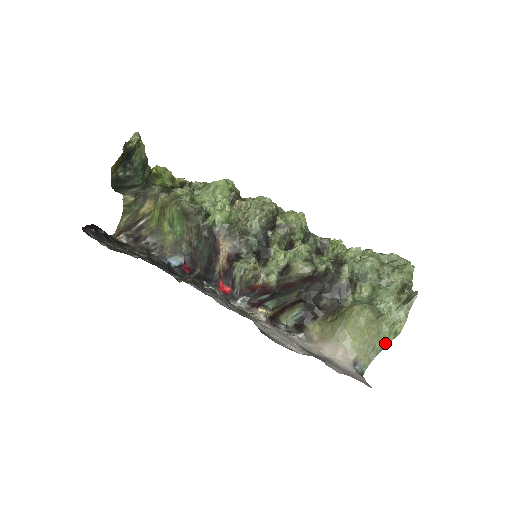
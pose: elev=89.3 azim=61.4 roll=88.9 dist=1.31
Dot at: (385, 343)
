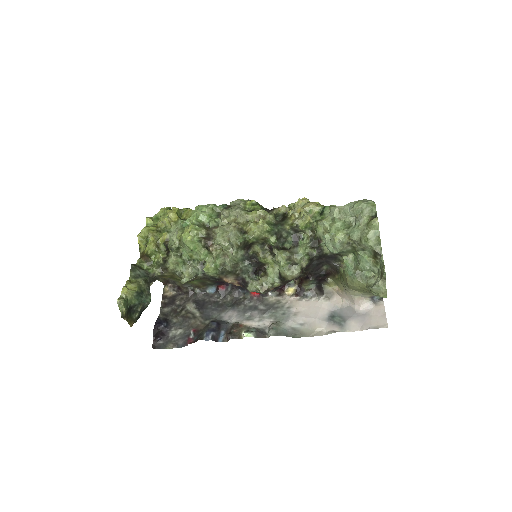
Dot at: occluded
